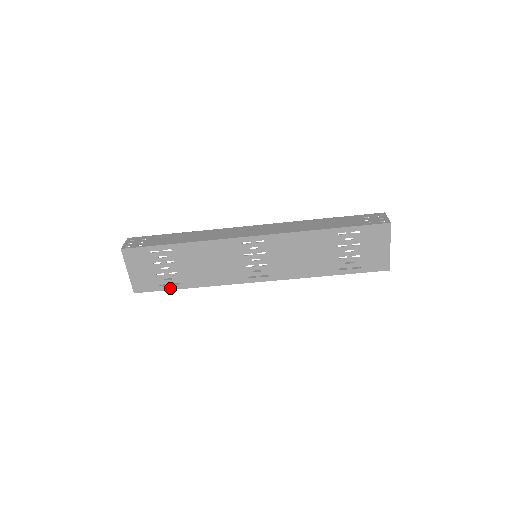
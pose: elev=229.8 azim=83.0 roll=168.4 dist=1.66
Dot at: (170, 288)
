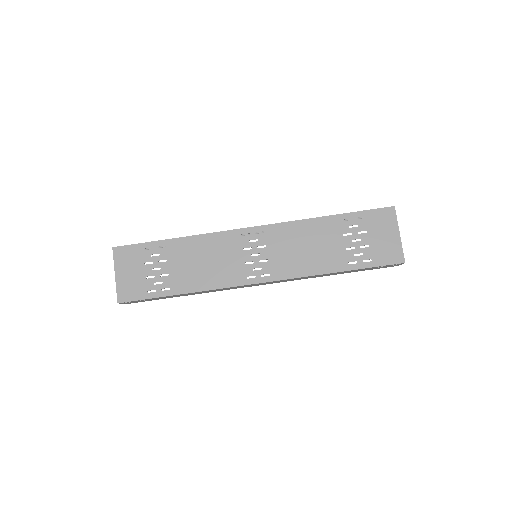
Dot at: (159, 295)
